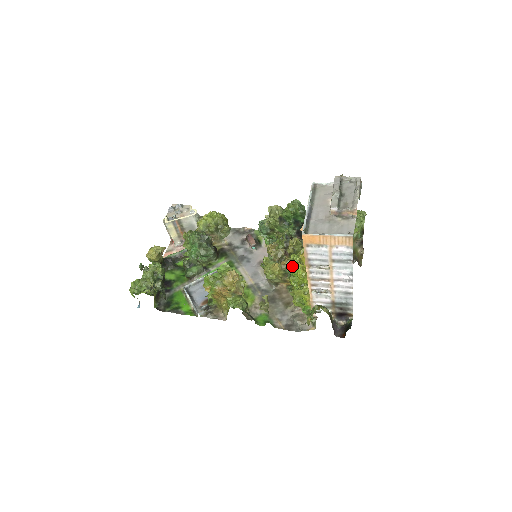
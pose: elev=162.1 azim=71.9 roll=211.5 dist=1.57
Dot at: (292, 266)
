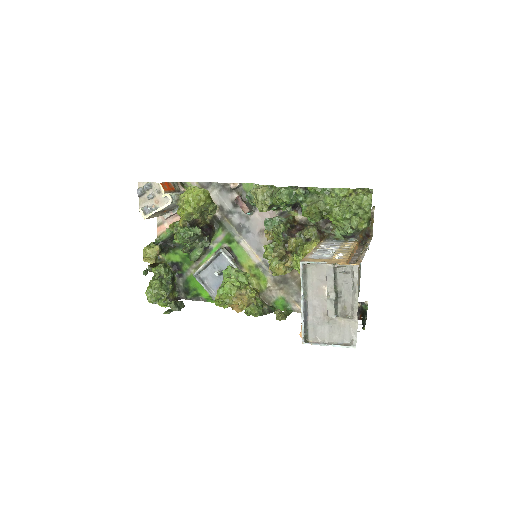
Dot at: (297, 269)
